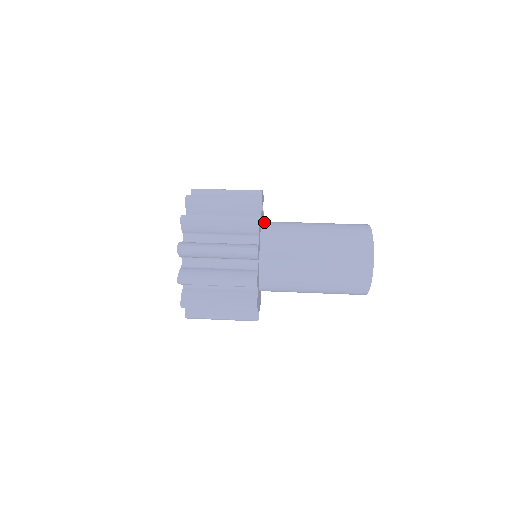
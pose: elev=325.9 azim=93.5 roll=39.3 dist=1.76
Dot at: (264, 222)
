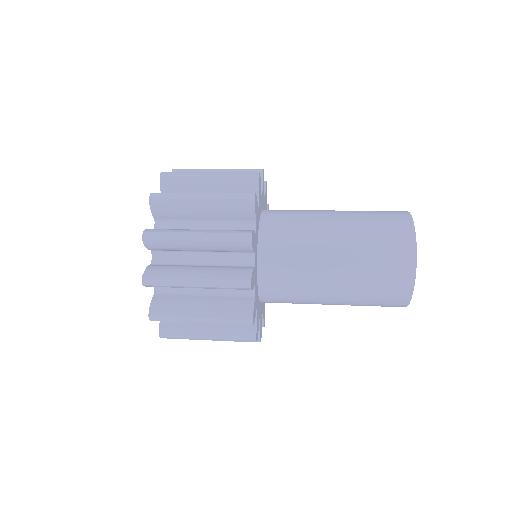
Dot at: occluded
